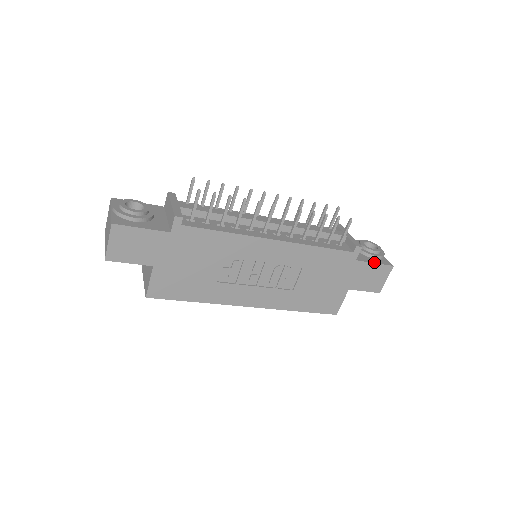
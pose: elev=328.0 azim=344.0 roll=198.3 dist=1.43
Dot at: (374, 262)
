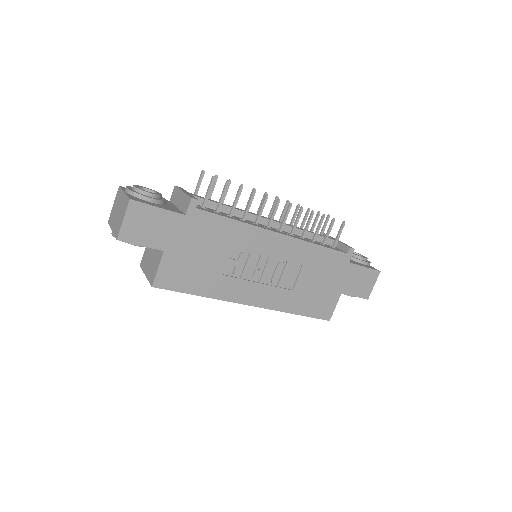
Dot at: (364, 266)
